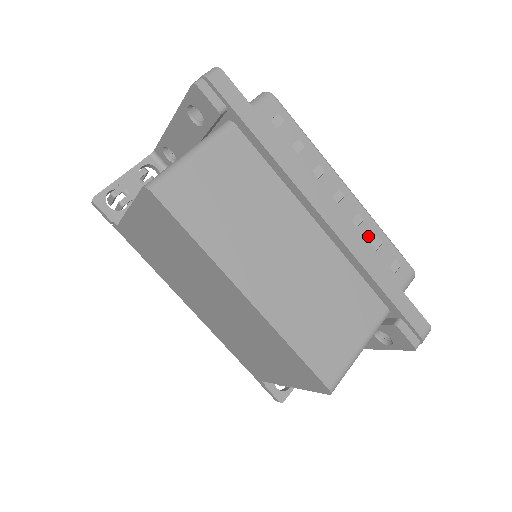
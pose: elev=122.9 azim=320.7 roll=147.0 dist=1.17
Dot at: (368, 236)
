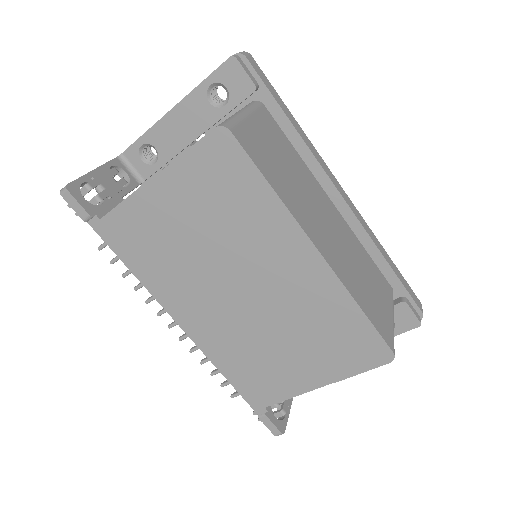
Dot at: occluded
